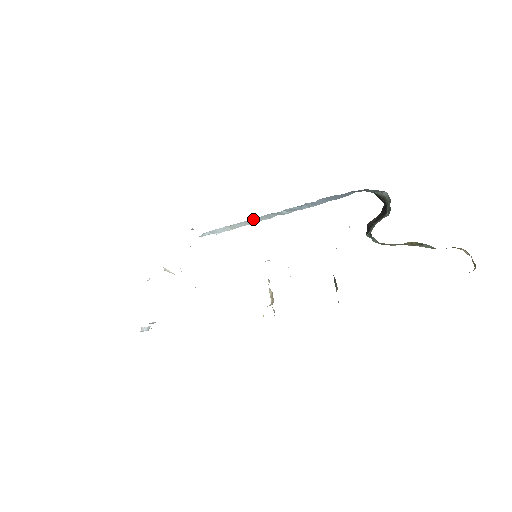
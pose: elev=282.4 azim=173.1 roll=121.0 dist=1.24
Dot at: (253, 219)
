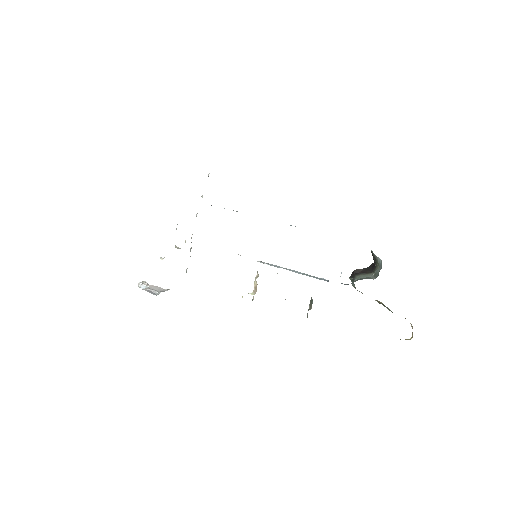
Dot at: occluded
